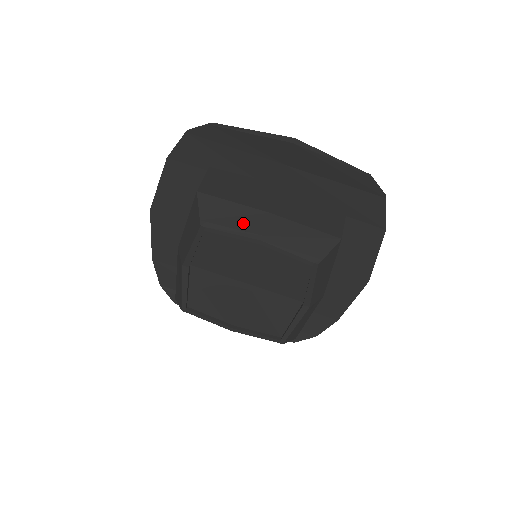
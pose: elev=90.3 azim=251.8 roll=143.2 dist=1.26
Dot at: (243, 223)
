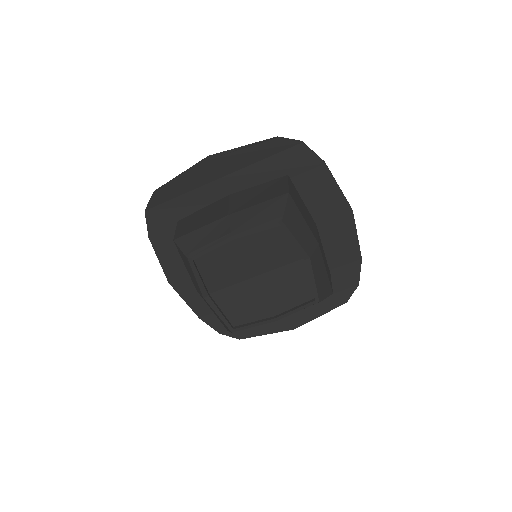
Dot at: (214, 235)
